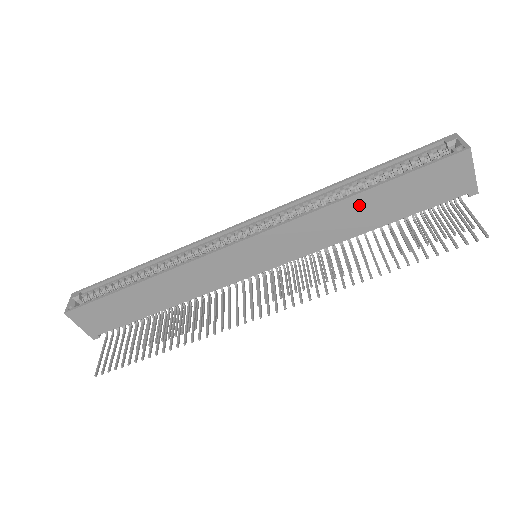
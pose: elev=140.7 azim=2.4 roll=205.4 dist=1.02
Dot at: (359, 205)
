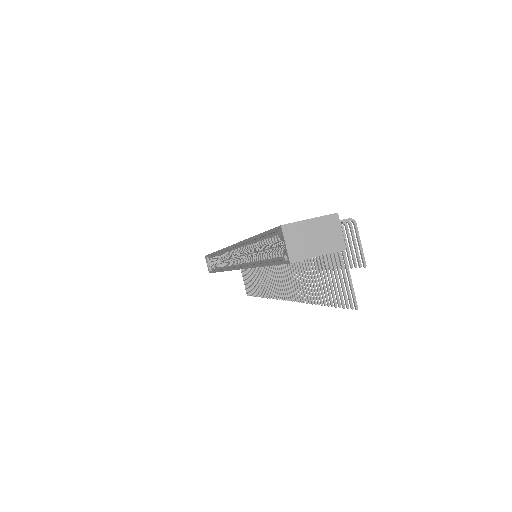
Dot at: occluded
